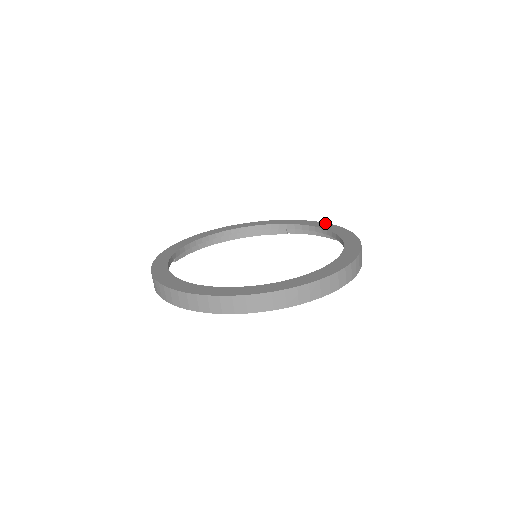
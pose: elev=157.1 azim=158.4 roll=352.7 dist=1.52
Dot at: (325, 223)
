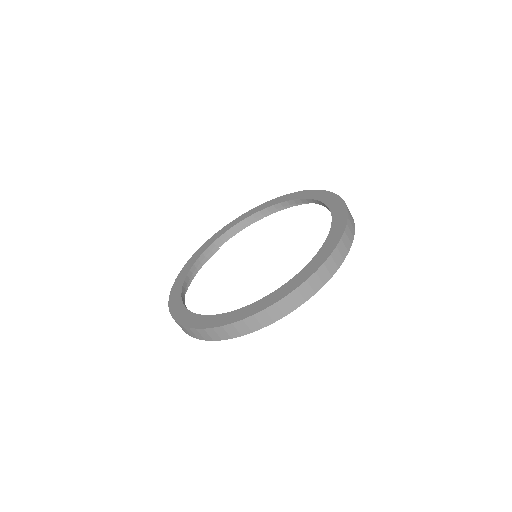
Dot at: (246, 213)
